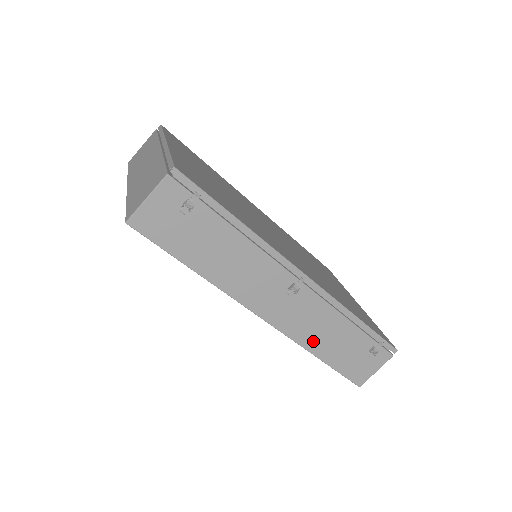
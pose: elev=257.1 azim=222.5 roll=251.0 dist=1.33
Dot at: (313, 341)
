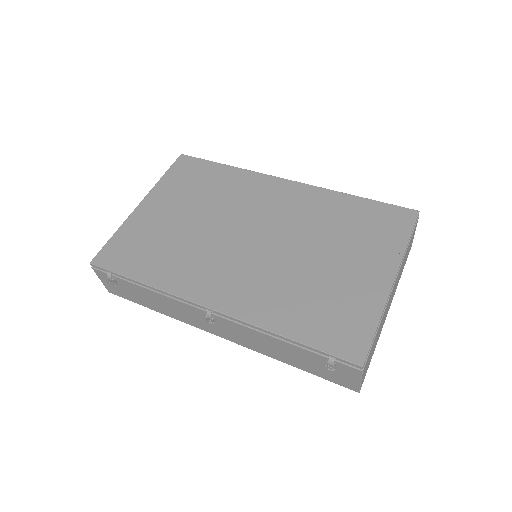
Dot at: (270, 352)
